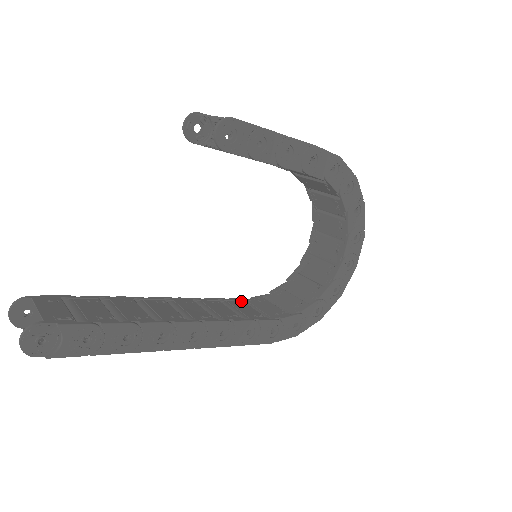
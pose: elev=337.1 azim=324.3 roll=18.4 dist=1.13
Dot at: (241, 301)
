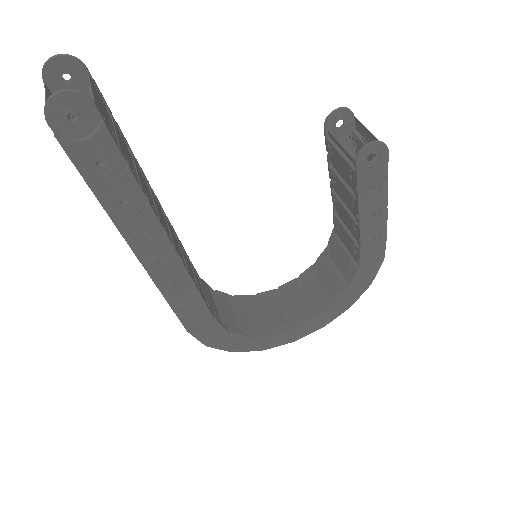
Dot at: (197, 274)
